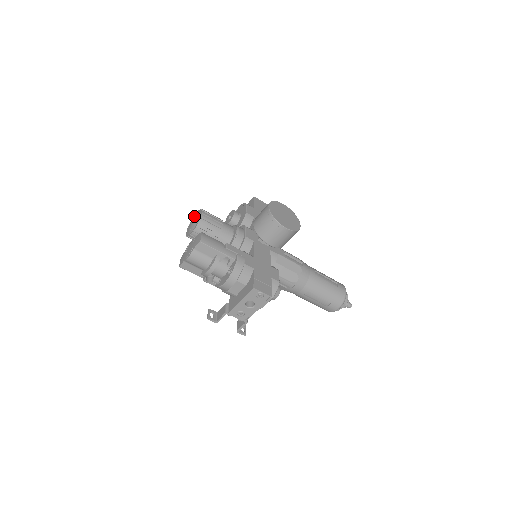
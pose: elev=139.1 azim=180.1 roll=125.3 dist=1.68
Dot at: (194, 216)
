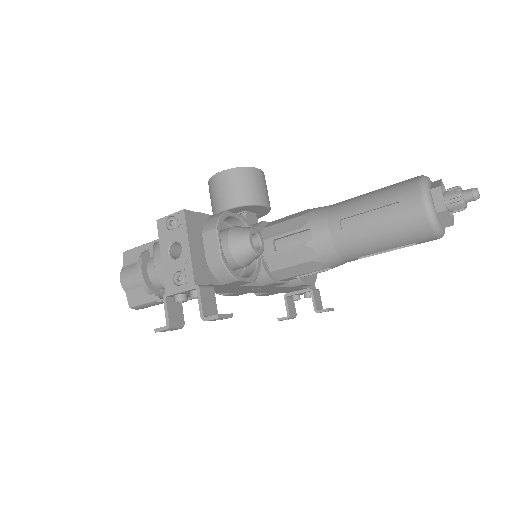
Dot at: occluded
